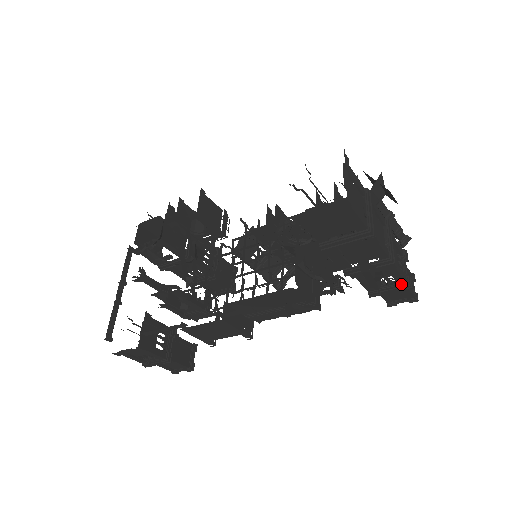
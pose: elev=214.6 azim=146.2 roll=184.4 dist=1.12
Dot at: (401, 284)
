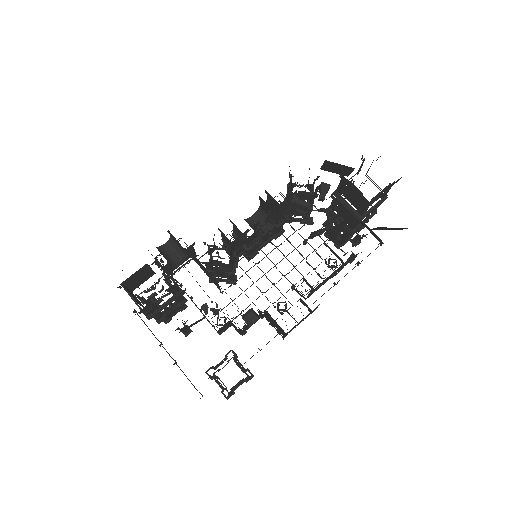
Dot at: (361, 227)
